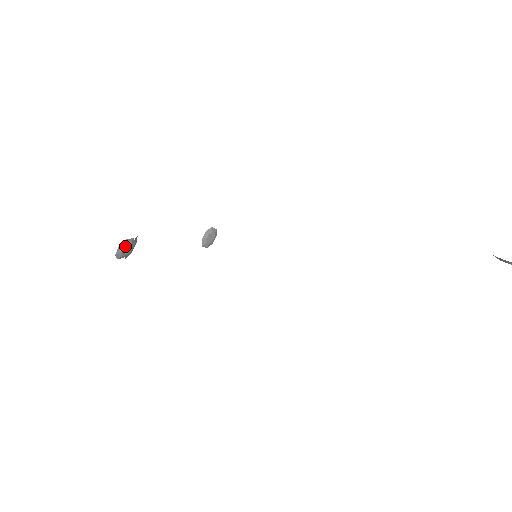
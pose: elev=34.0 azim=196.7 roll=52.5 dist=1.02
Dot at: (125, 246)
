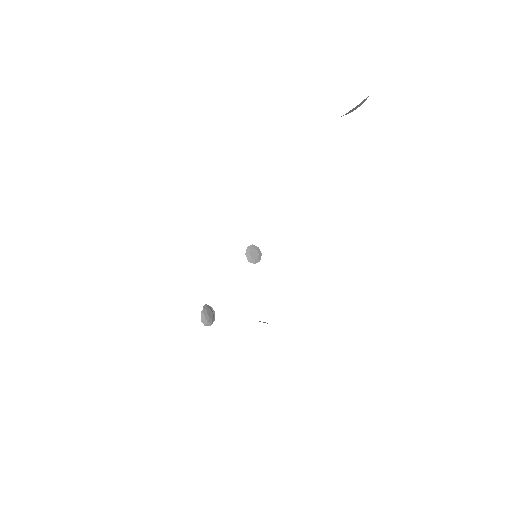
Dot at: occluded
